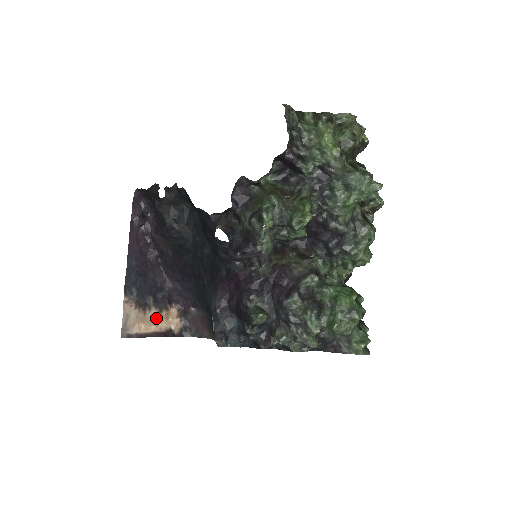
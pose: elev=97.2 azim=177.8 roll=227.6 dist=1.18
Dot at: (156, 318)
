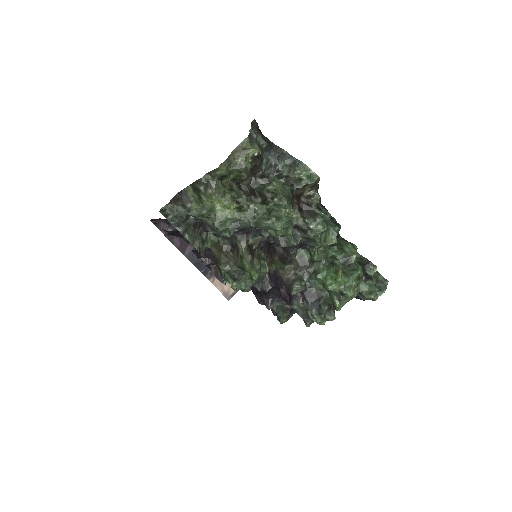
Dot at: occluded
